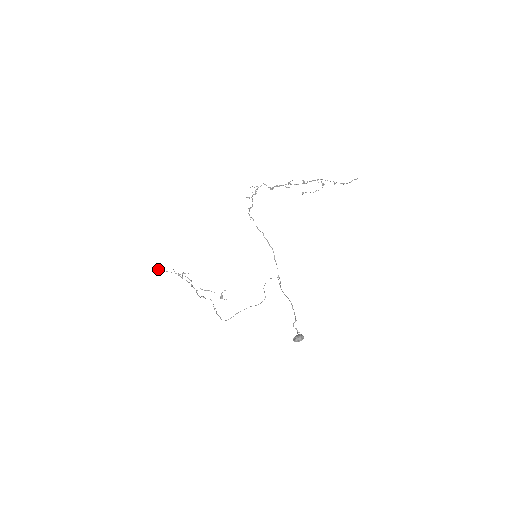
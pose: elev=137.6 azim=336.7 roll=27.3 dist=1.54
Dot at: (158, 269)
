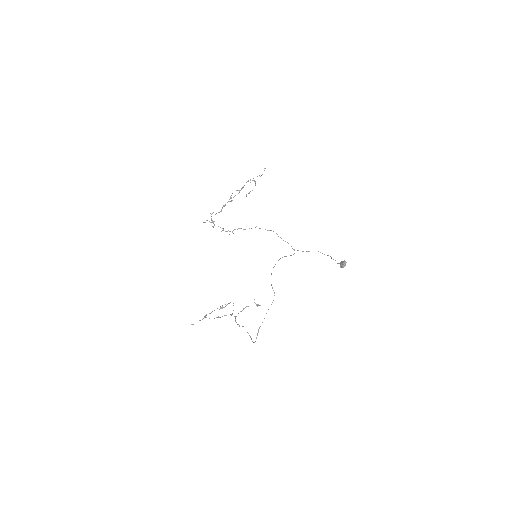
Dot at: (203, 318)
